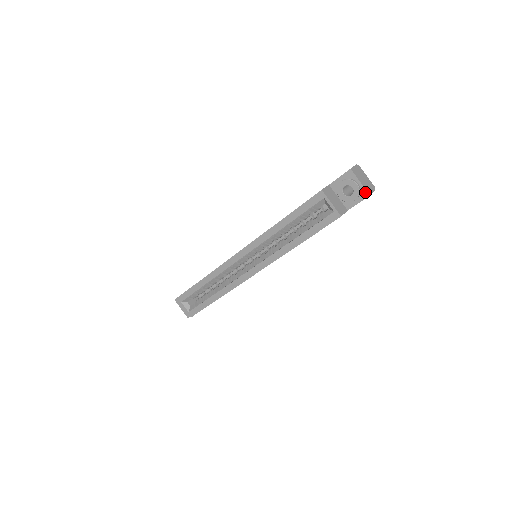
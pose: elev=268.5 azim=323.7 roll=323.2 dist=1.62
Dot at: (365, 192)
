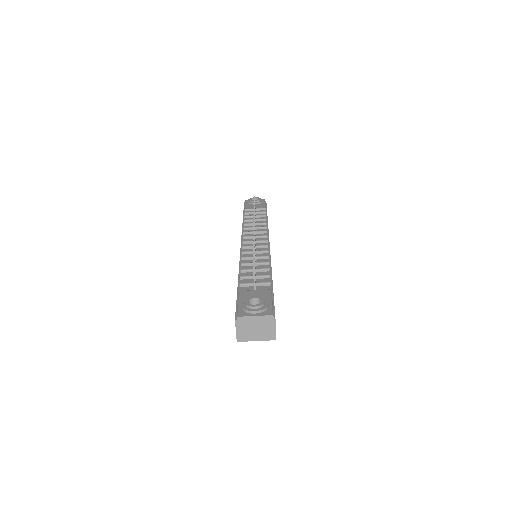
Dot at: (269, 339)
